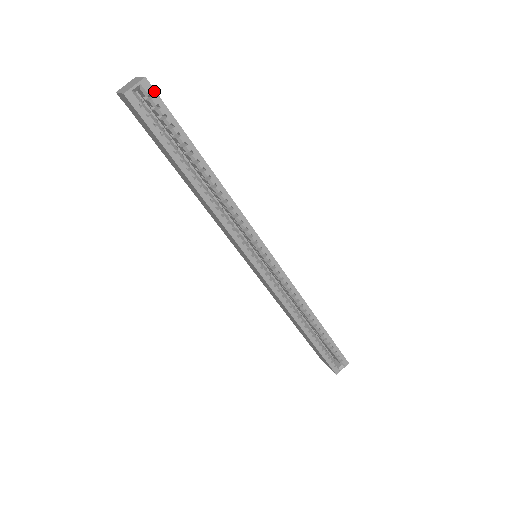
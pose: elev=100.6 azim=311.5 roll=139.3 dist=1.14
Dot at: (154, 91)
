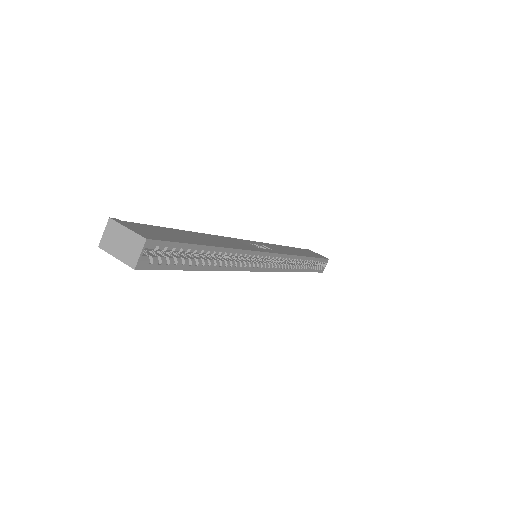
Dot at: (158, 241)
